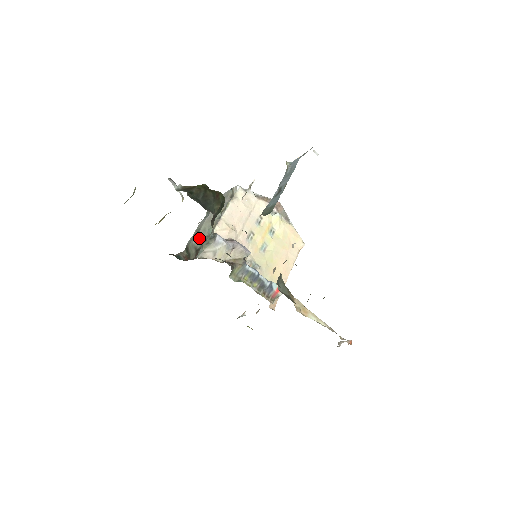
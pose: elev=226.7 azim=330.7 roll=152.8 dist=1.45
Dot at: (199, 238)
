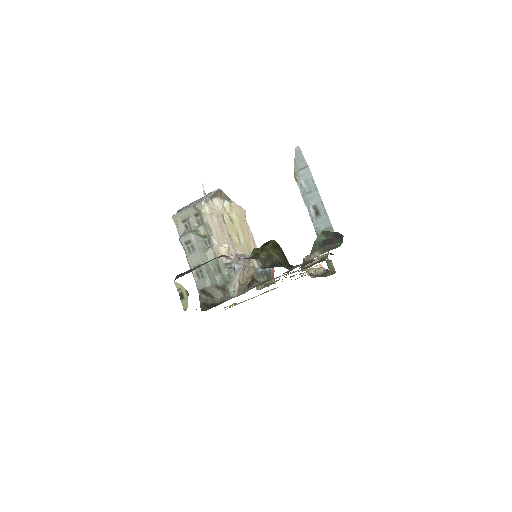
Dot at: (211, 276)
